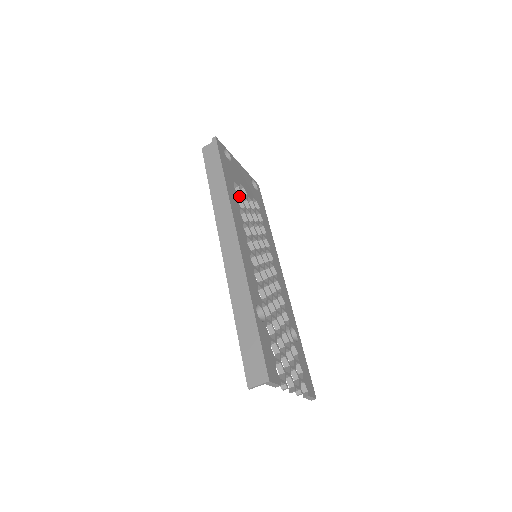
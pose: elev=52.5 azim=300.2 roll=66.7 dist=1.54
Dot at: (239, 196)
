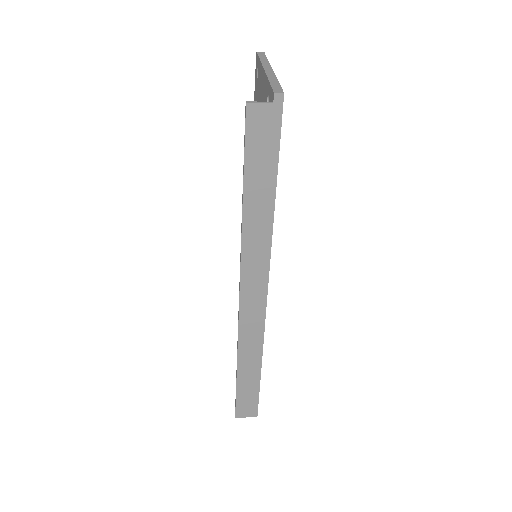
Dot at: occluded
